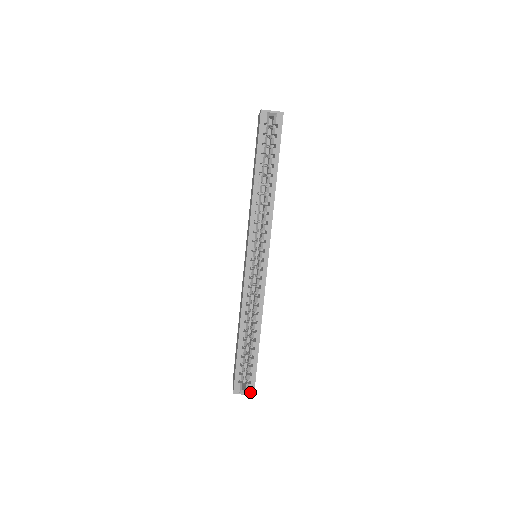
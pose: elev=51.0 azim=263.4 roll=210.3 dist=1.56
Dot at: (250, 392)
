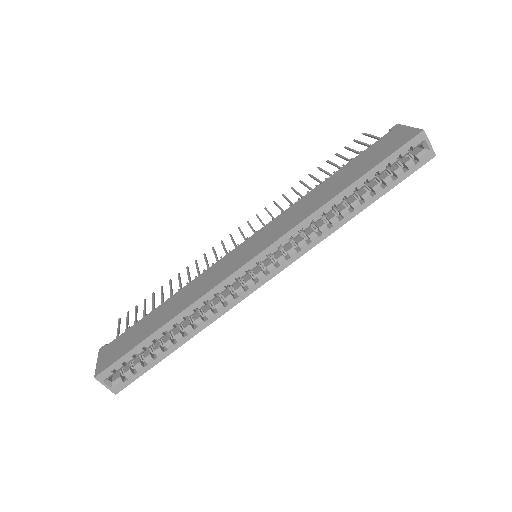
Dot at: (115, 389)
